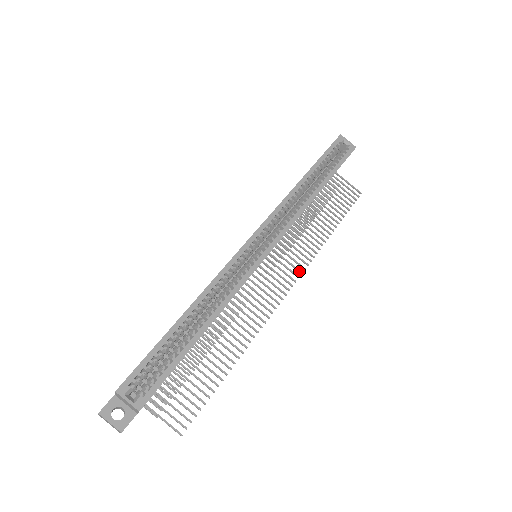
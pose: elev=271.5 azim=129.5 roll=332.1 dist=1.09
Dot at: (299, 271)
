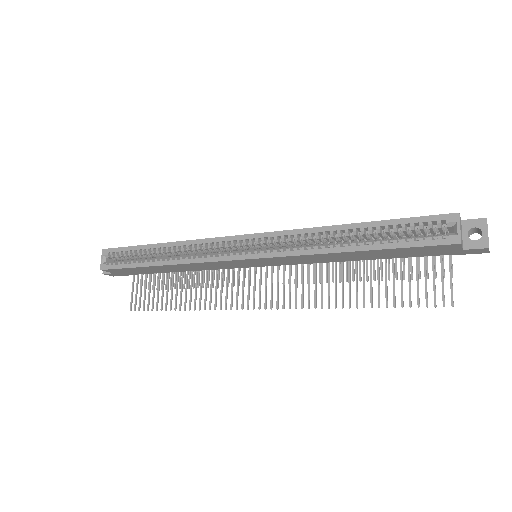
Dot at: (289, 304)
